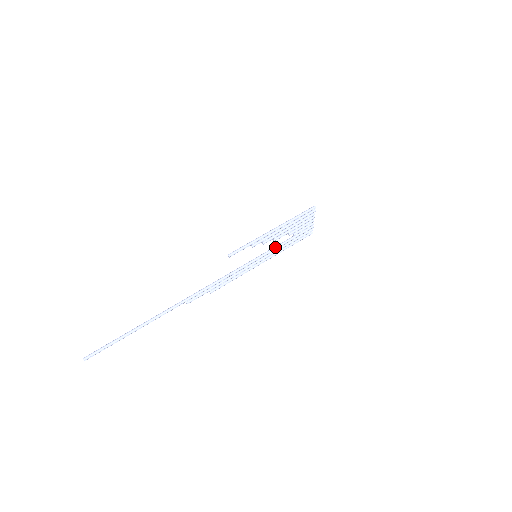
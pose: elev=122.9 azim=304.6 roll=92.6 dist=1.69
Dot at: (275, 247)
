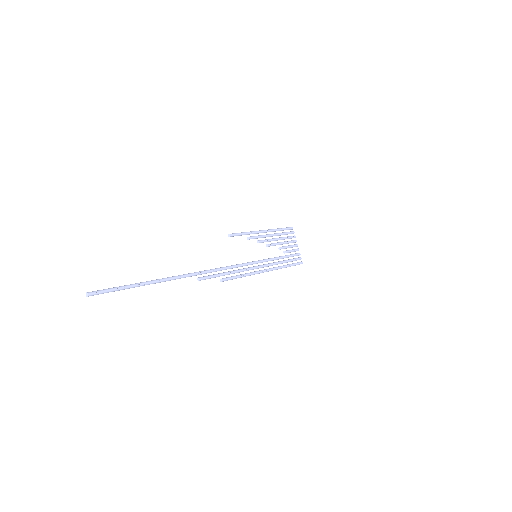
Dot at: (272, 258)
